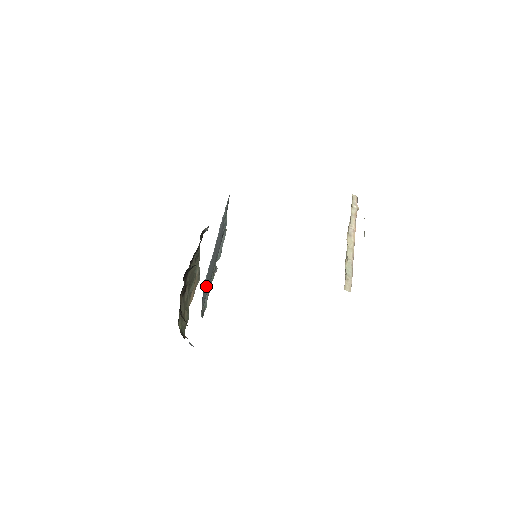
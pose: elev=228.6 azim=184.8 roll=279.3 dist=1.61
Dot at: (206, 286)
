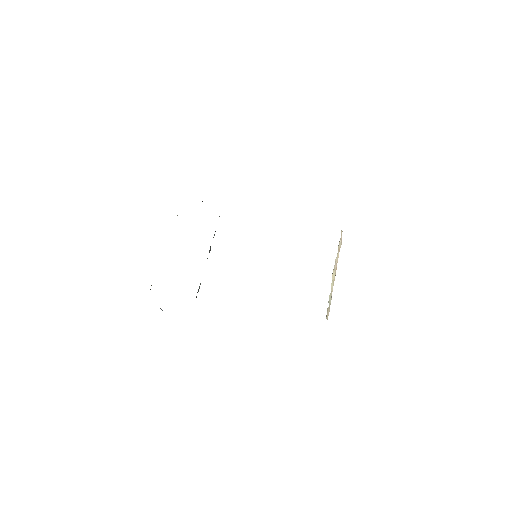
Dot at: occluded
